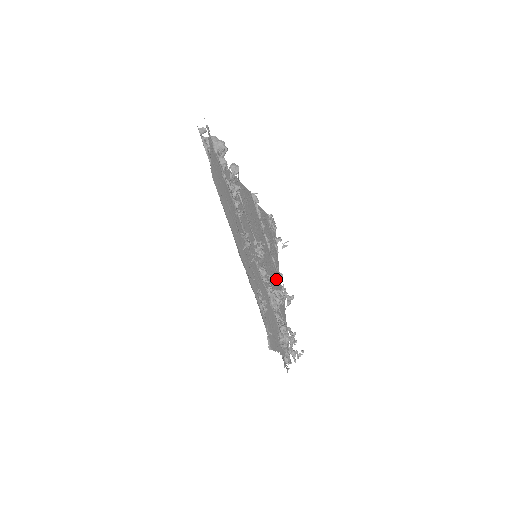
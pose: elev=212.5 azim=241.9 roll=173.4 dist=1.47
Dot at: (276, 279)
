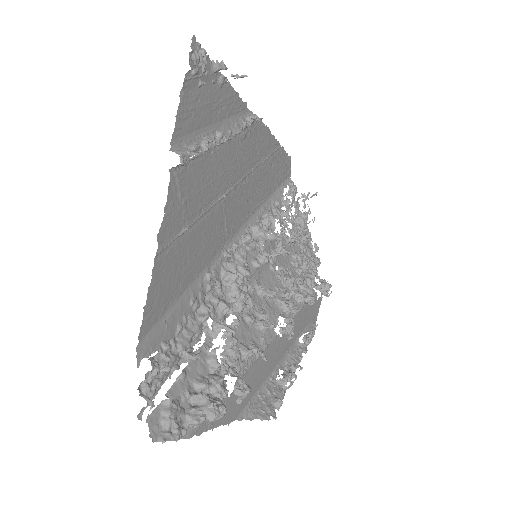
Dot at: (251, 139)
